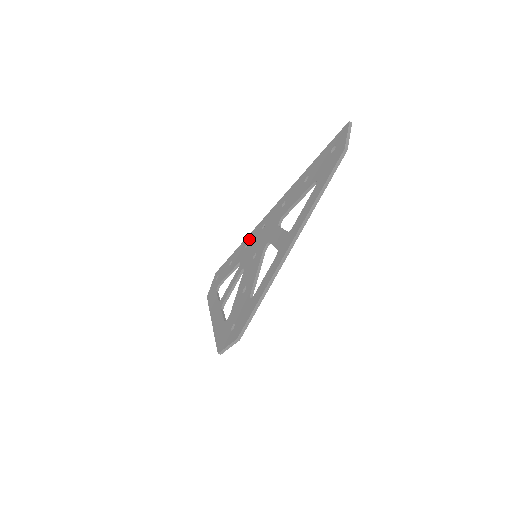
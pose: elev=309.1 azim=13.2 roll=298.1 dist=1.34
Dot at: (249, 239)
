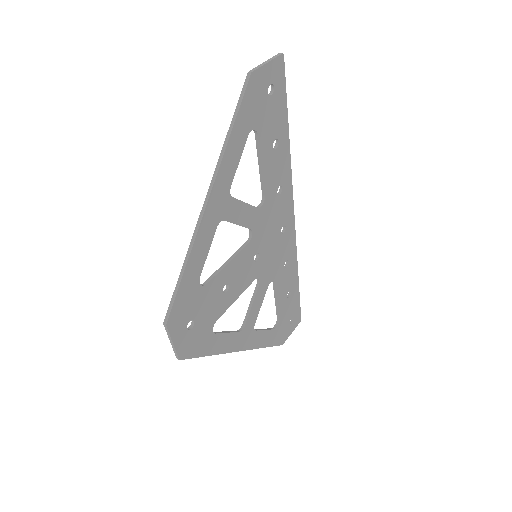
Dot at: (287, 255)
